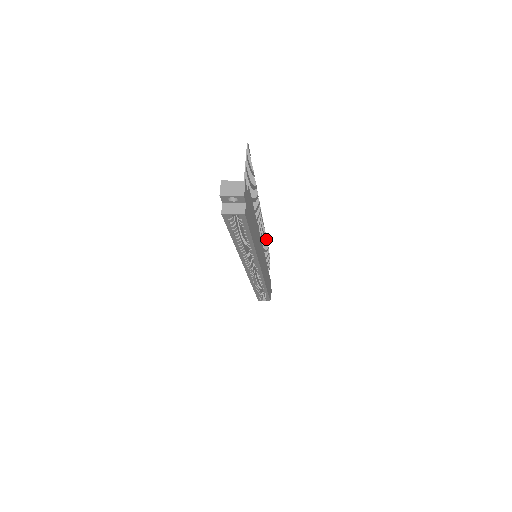
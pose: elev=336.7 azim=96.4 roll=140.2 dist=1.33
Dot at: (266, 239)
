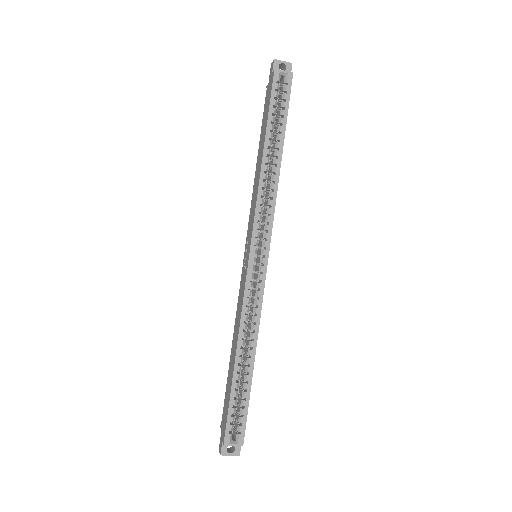
Dot at: occluded
